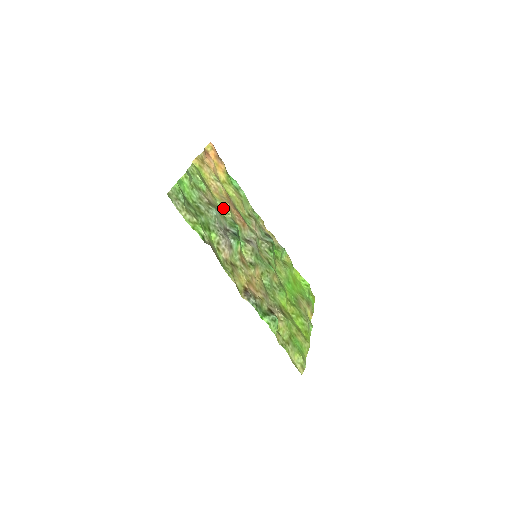
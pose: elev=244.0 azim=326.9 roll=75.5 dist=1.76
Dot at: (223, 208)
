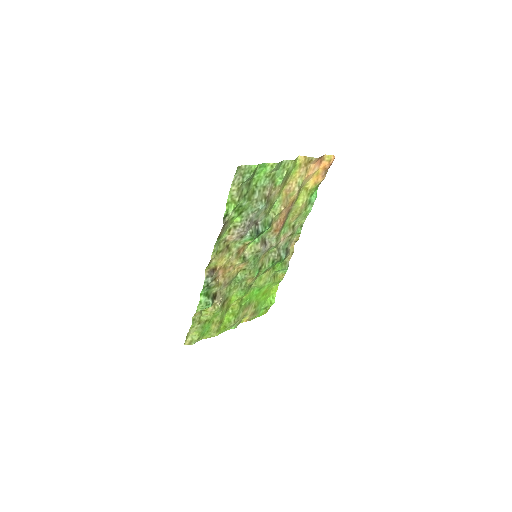
Dot at: (277, 206)
